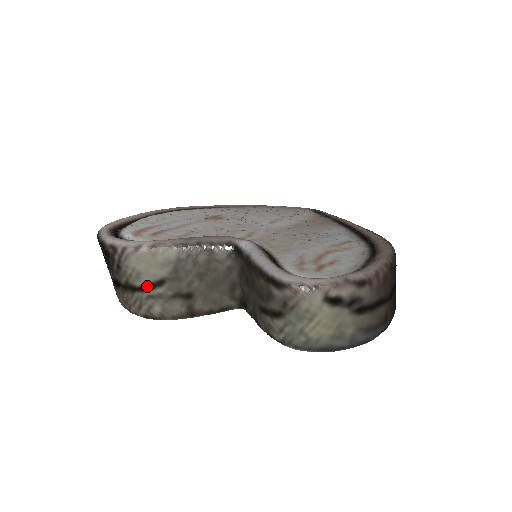
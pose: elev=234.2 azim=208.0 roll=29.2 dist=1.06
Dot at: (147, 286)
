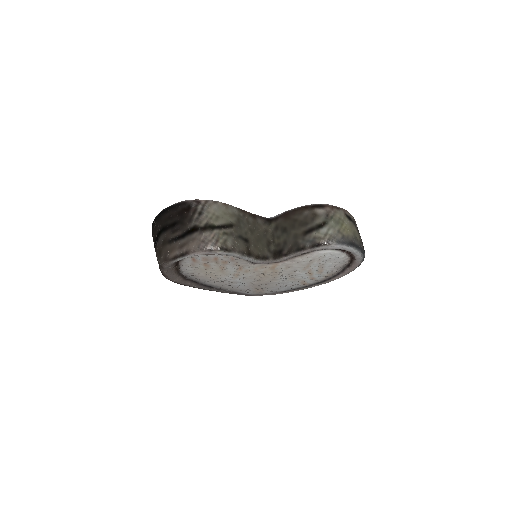
Dot at: (223, 226)
